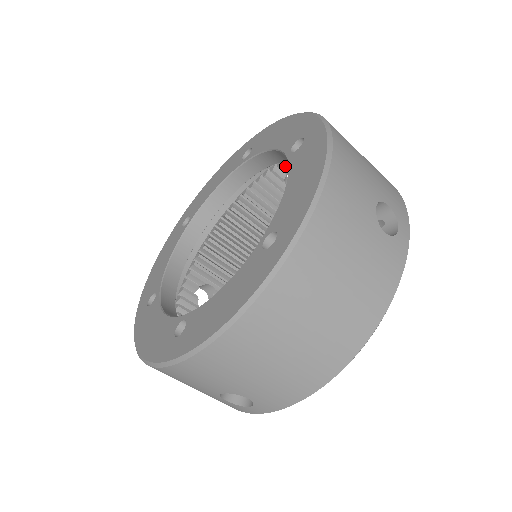
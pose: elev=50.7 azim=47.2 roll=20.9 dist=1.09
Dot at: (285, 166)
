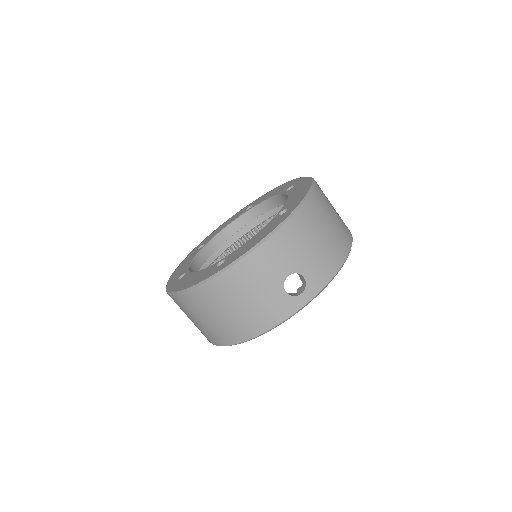
Dot at: occluded
